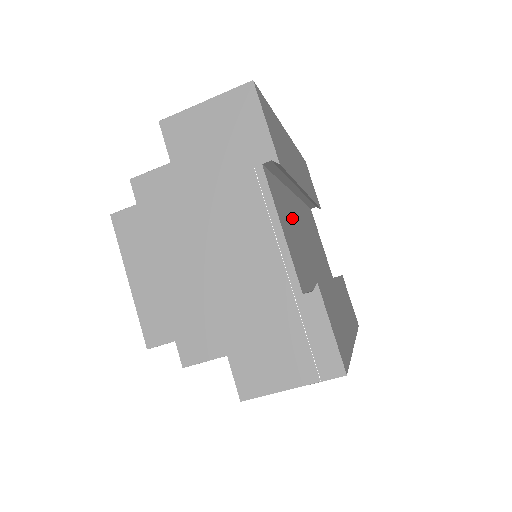
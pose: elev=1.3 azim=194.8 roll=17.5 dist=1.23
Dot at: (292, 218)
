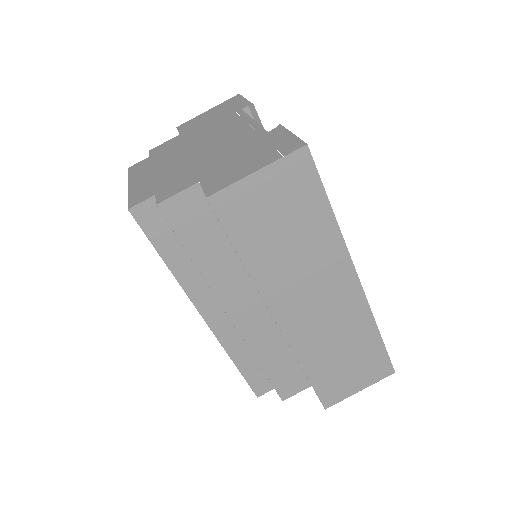
Dot at: occluded
